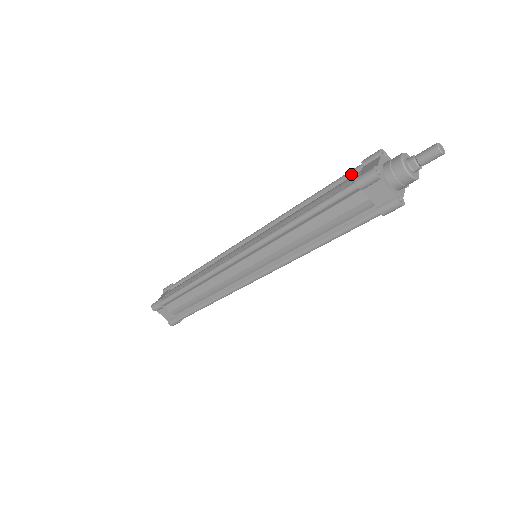
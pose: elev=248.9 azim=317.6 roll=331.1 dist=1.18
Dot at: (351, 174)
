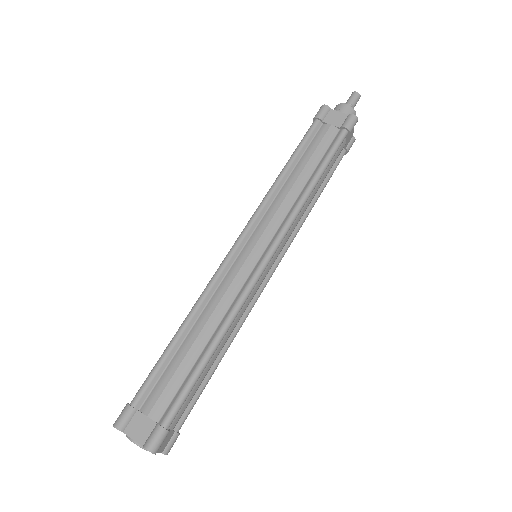
Dot at: occluded
